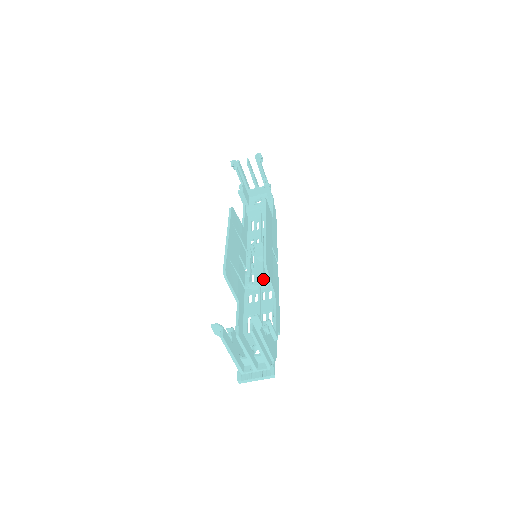
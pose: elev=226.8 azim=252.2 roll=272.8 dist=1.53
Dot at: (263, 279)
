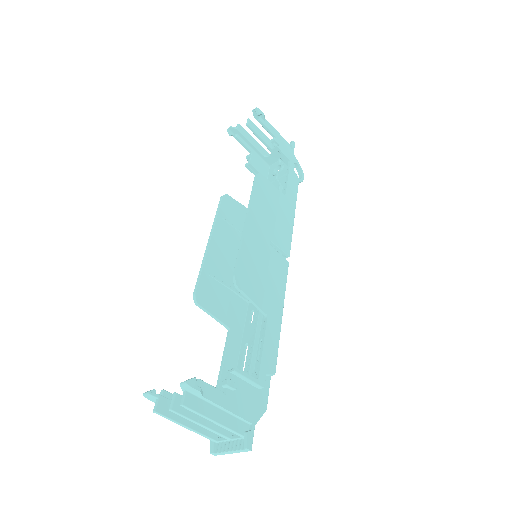
Dot at: occluded
